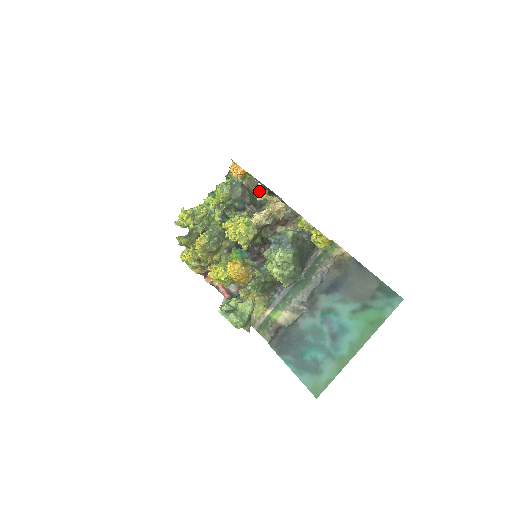
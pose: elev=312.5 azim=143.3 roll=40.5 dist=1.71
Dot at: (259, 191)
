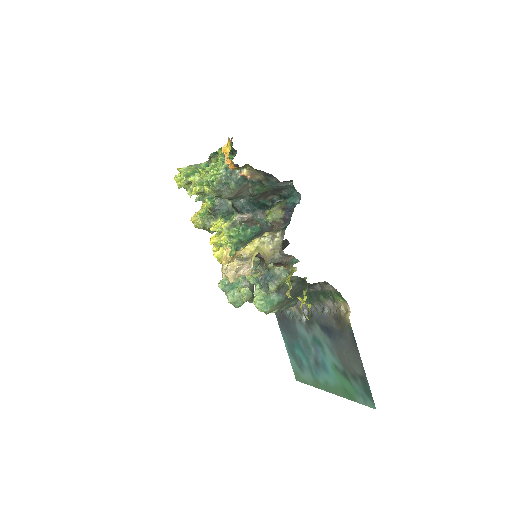
Dot at: (223, 254)
